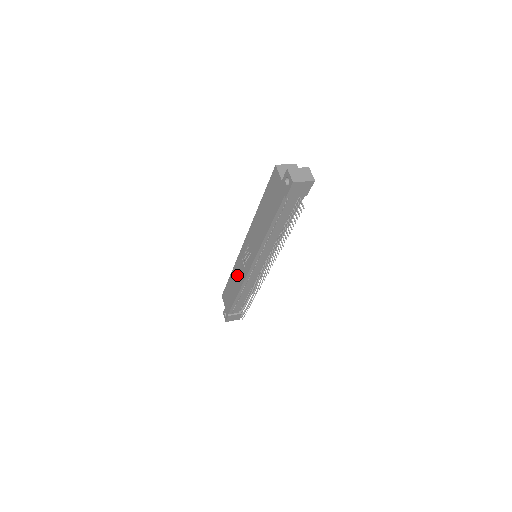
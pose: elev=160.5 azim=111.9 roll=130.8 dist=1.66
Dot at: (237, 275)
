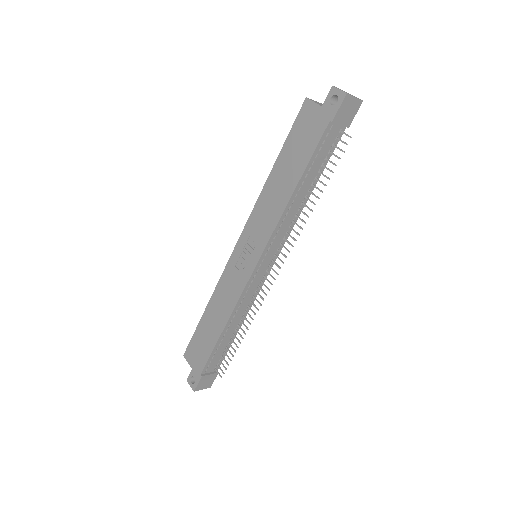
Dot at: (223, 297)
